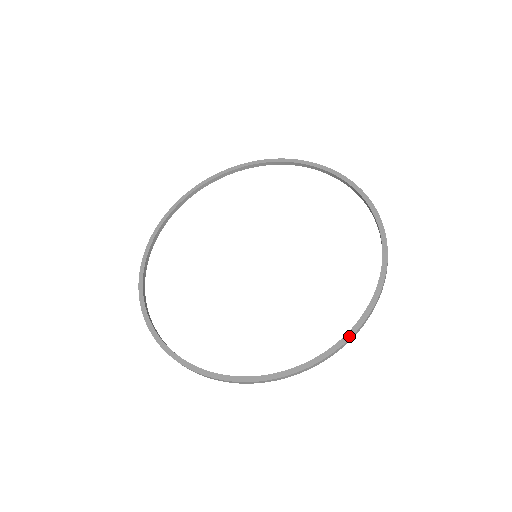
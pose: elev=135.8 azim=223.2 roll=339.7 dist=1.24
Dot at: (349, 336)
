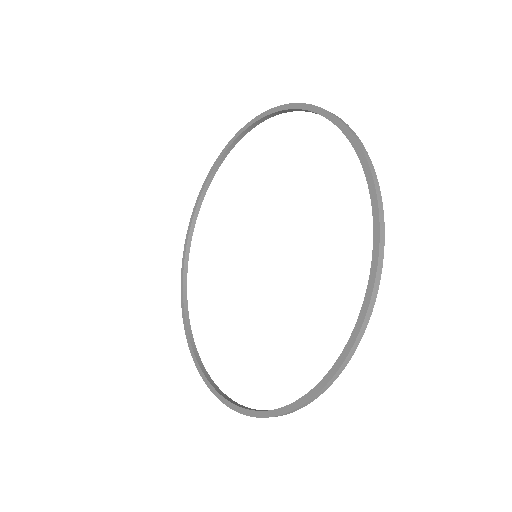
Dot at: (236, 409)
